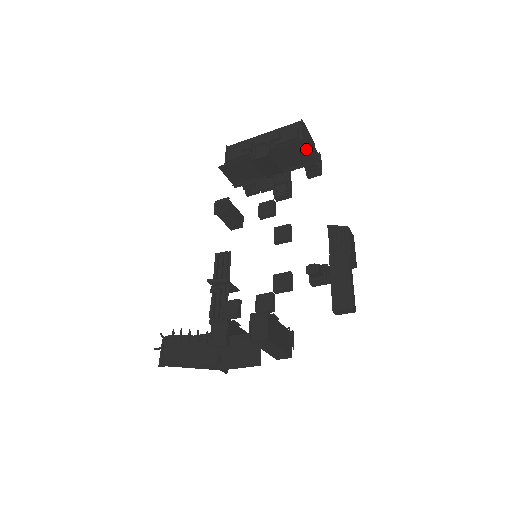
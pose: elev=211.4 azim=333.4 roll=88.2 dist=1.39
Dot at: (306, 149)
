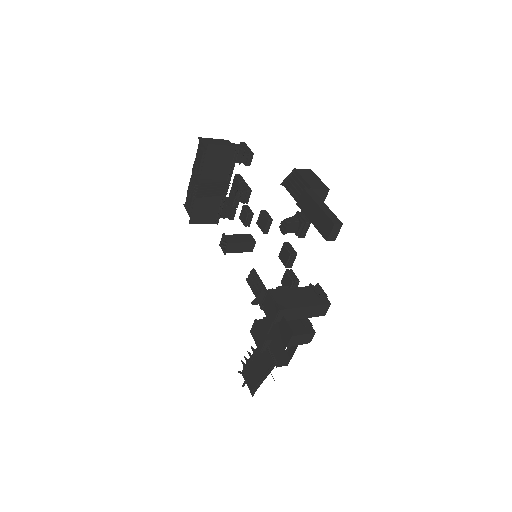
Dot at: (218, 152)
